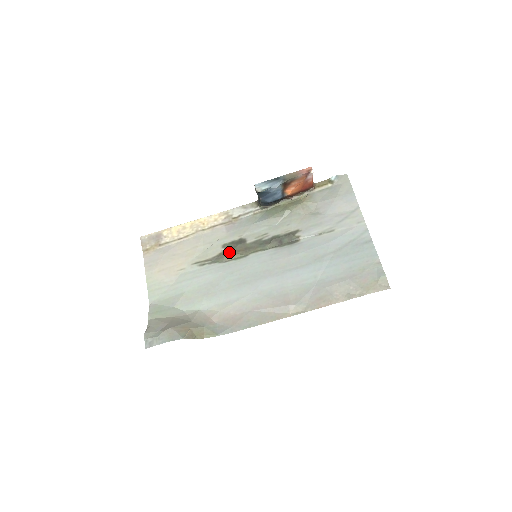
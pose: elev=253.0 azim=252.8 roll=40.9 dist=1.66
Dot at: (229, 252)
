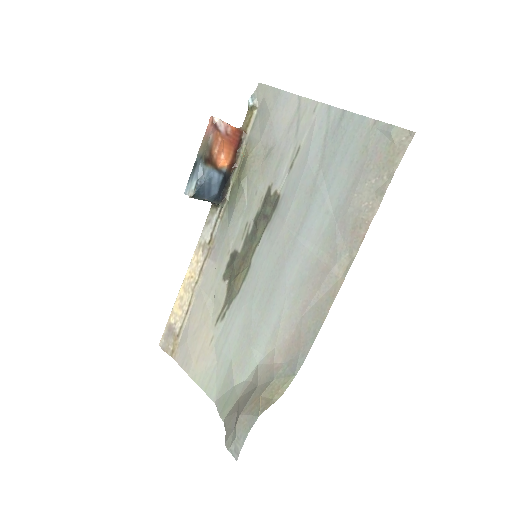
Dot at: (233, 279)
